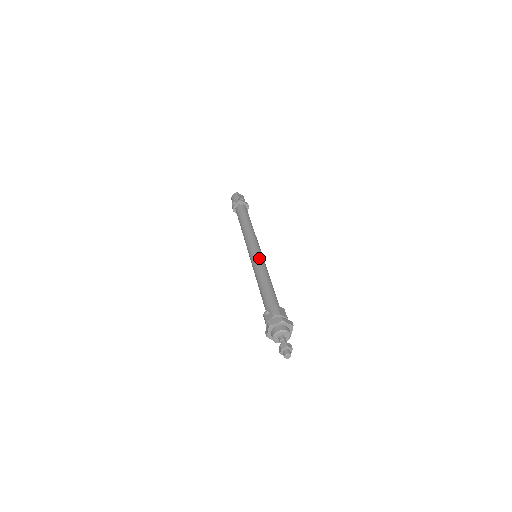
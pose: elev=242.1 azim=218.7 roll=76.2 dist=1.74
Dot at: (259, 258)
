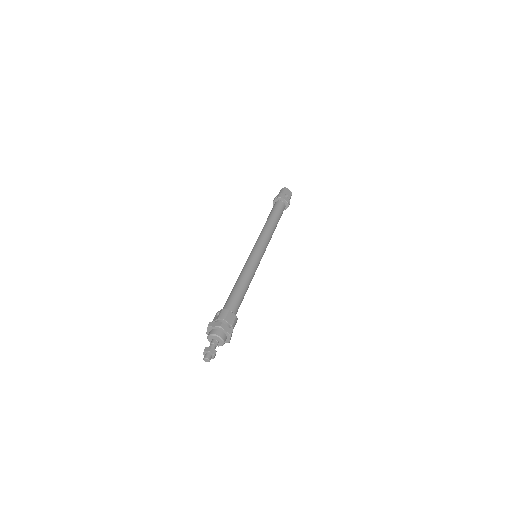
Dot at: (253, 259)
